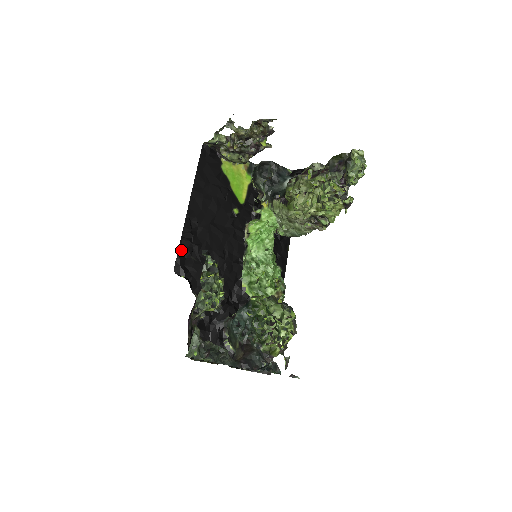
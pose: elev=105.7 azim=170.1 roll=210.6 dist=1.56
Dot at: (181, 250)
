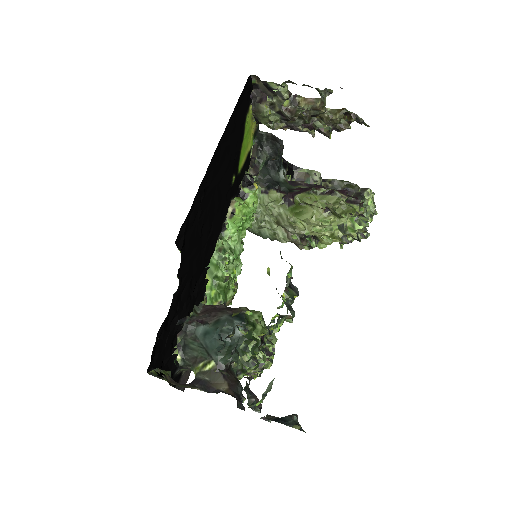
Dot at: (190, 211)
